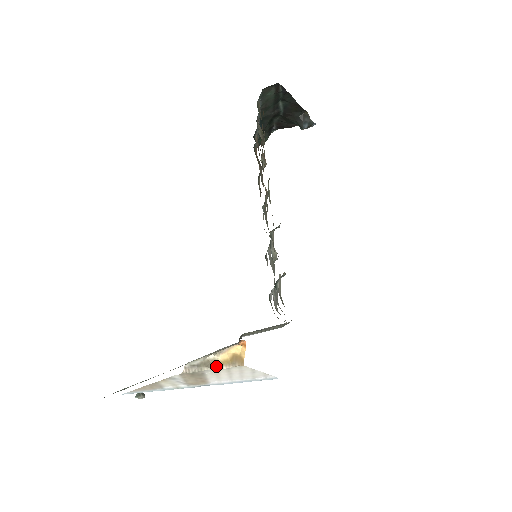
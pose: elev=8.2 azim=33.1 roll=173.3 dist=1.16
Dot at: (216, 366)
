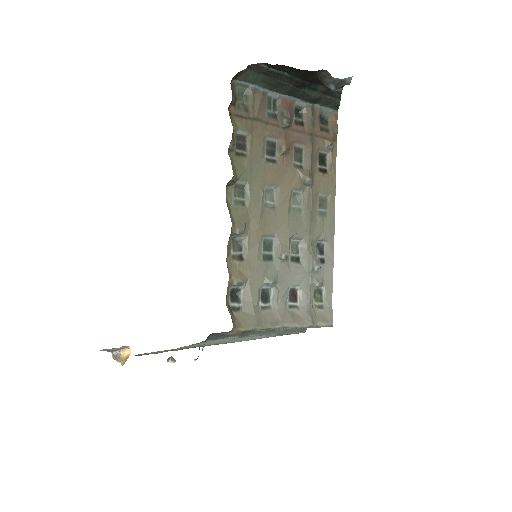
Dot at: (118, 360)
